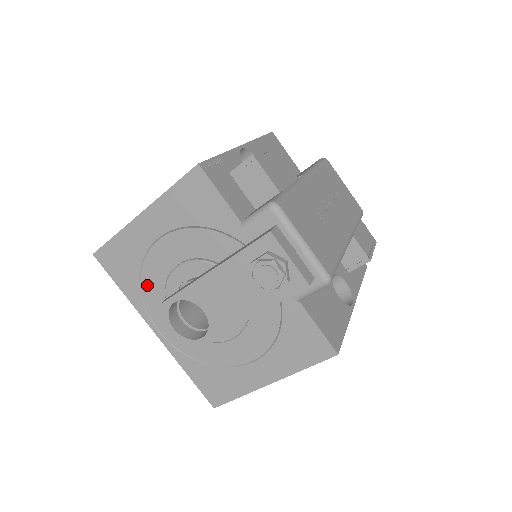
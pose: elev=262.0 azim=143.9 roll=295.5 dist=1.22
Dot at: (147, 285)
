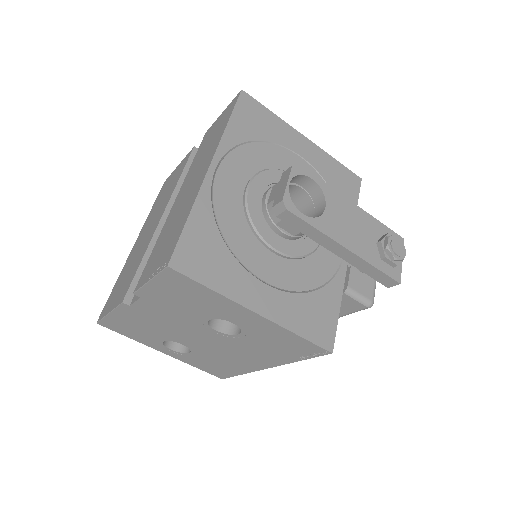
Dot at: (255, 150)
